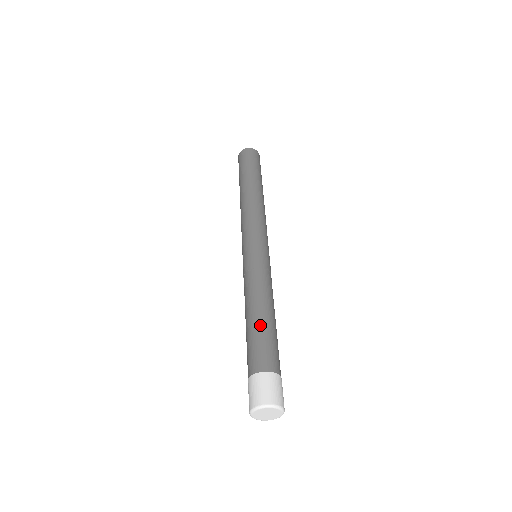
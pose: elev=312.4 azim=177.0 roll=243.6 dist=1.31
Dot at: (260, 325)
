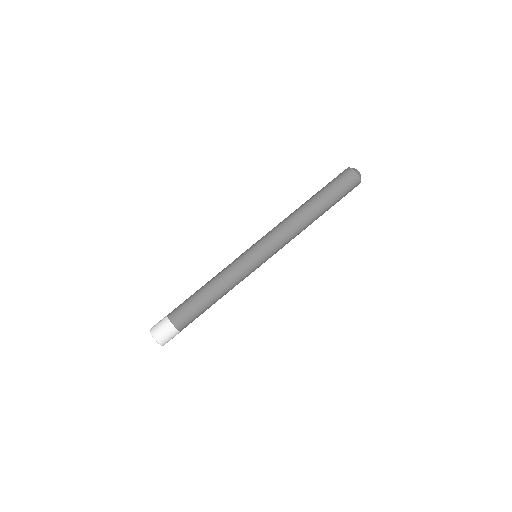
Dot at: (197, 298)
